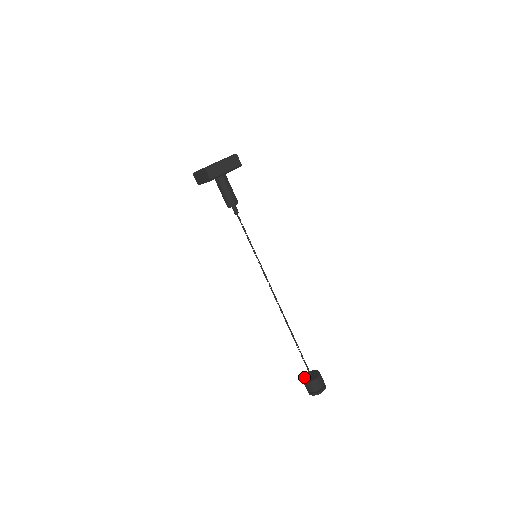
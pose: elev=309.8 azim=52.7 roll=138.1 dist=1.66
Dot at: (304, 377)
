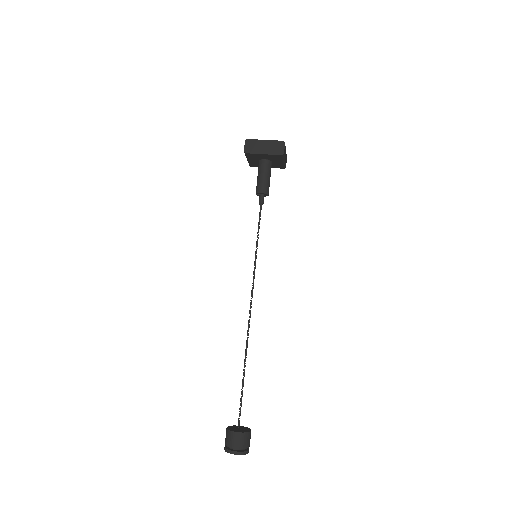
Dot at: (231, 429)
